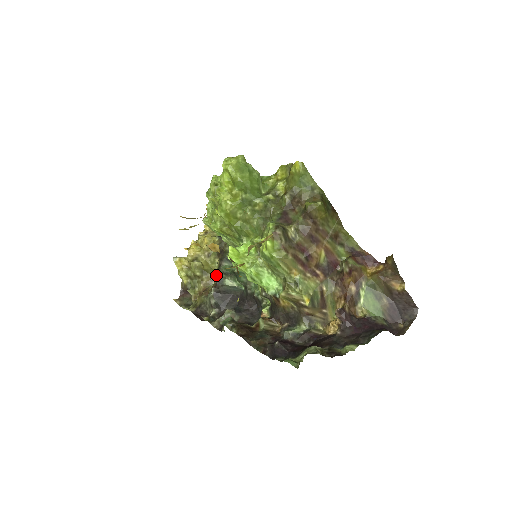
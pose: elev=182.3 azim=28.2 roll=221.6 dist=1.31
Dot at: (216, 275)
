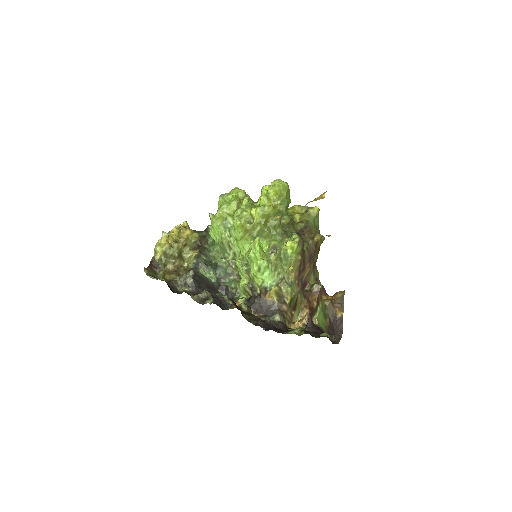
Dot at: (193, 262)
